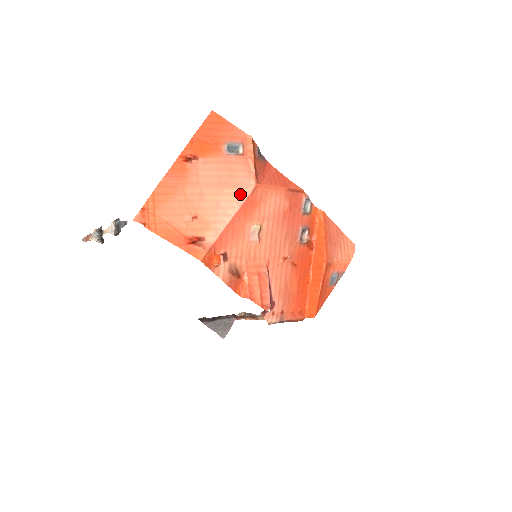
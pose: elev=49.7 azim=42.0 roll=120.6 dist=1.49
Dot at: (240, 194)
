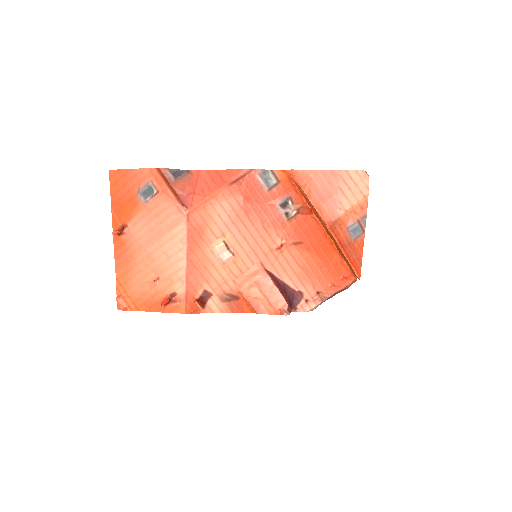
Dot at: (179, 232)
